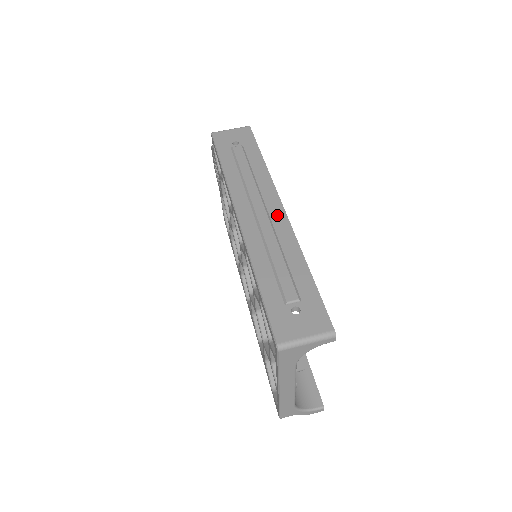
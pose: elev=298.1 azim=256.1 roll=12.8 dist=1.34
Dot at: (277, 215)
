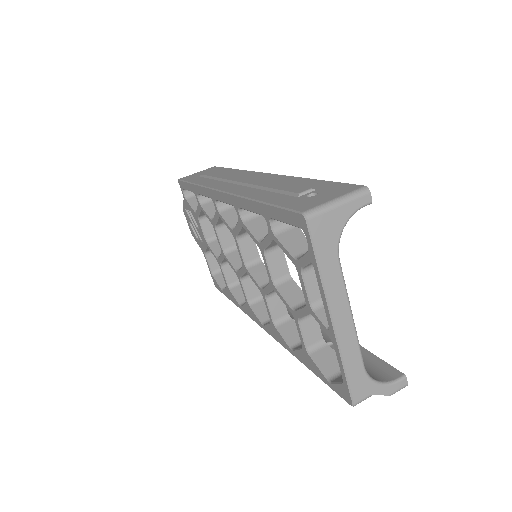
Dot at: (262, 177)
